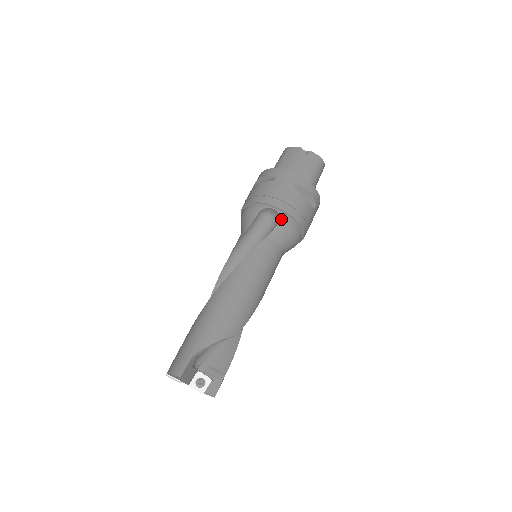
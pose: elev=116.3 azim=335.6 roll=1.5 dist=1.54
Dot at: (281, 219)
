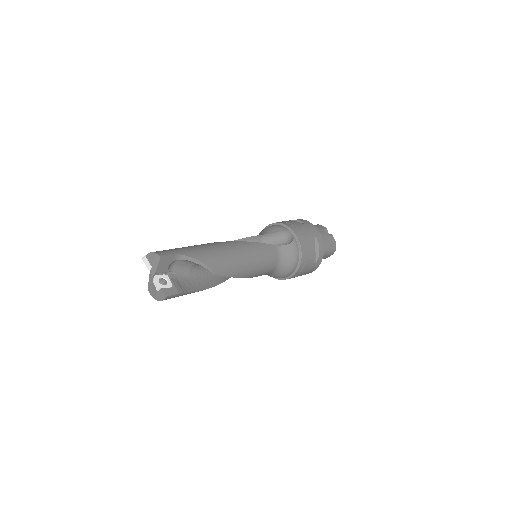
Dot at: (293, 243)
